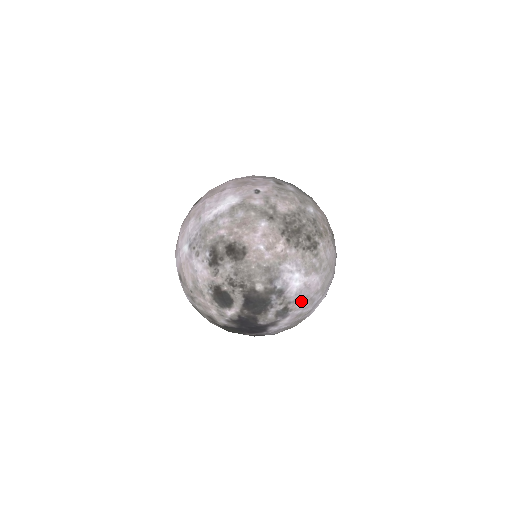
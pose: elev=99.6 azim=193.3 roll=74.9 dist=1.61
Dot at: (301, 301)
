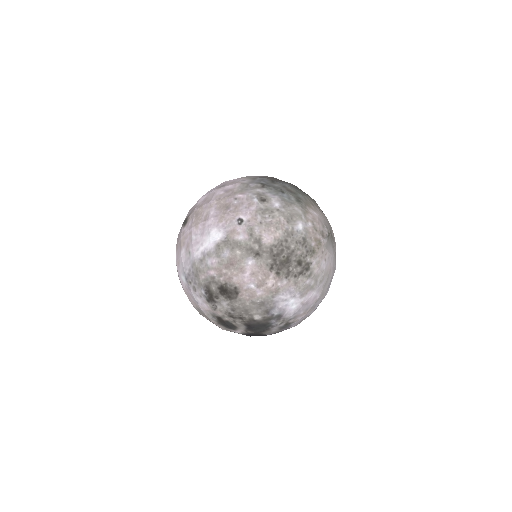
Dot at: (301, 315)
